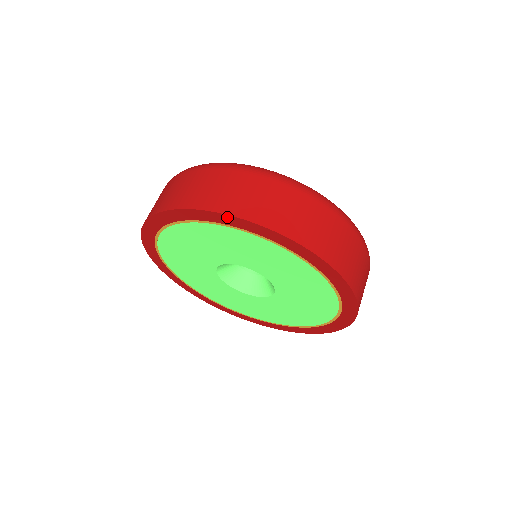
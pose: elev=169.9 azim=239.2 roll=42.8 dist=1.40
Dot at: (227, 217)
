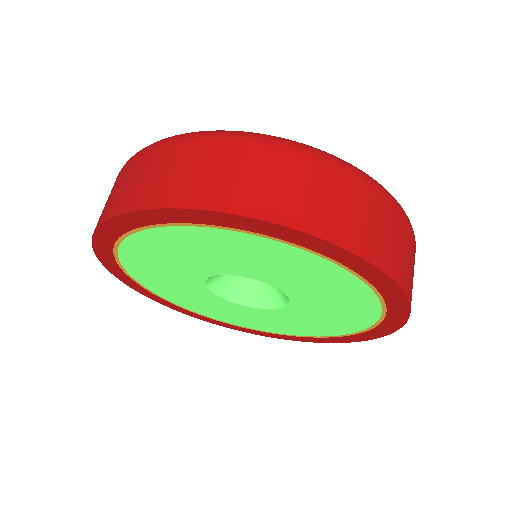
Dot at: (171, 212)
